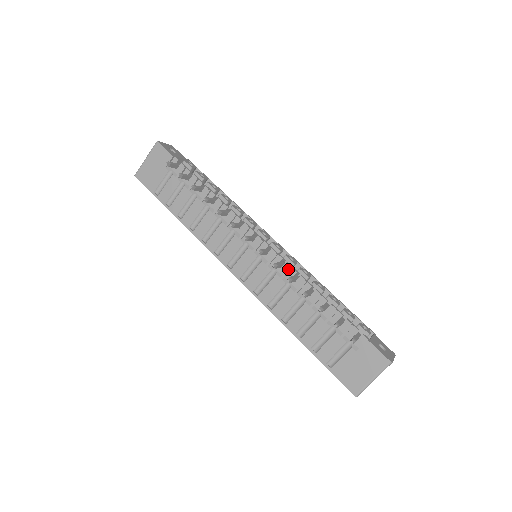
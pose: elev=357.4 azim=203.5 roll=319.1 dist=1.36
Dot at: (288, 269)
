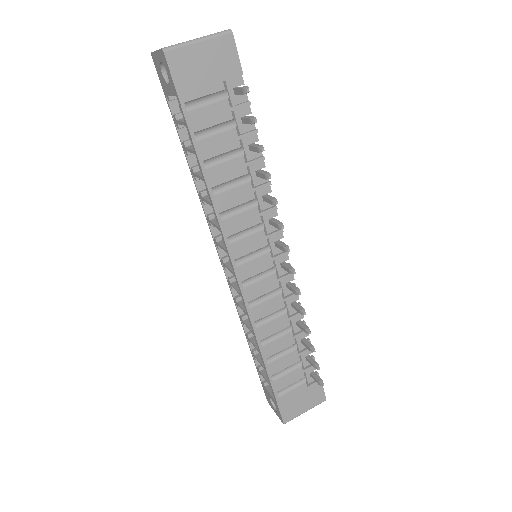
Dot at: occluded
